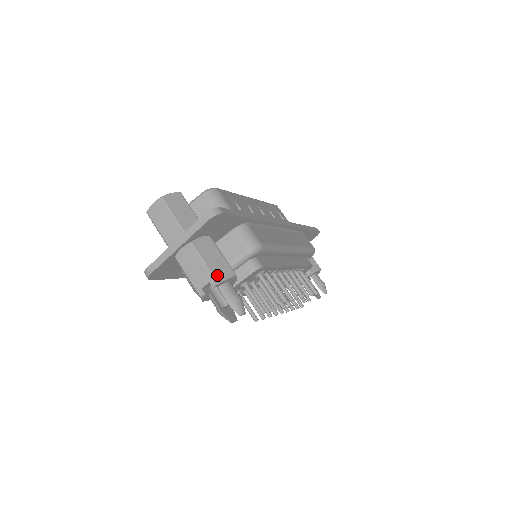
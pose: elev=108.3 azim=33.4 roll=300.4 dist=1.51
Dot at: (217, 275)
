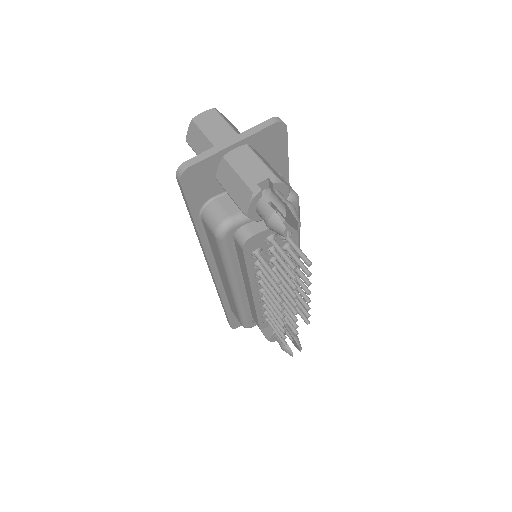
Dot at: (277, 175)
